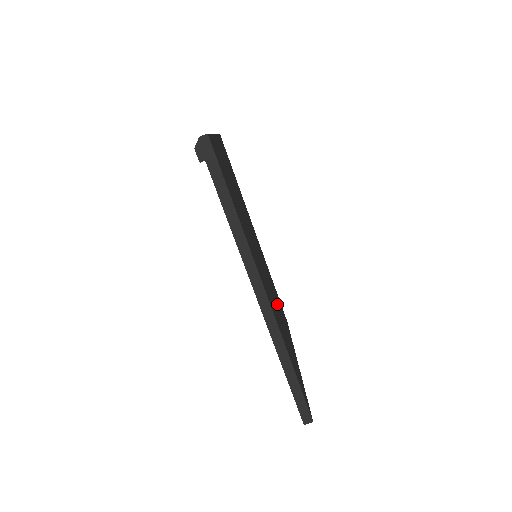
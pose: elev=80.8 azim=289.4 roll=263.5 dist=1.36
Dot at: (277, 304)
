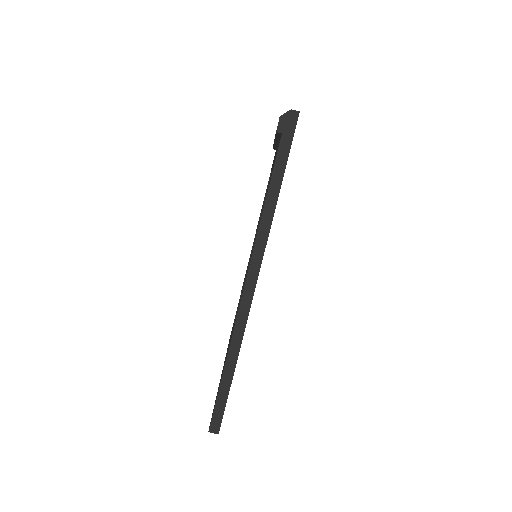
Dot at: occluded
